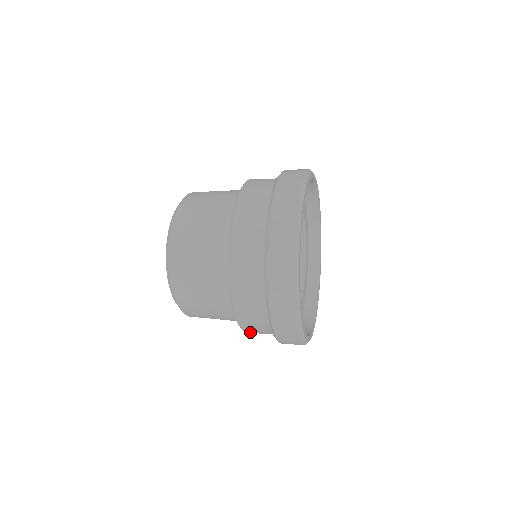
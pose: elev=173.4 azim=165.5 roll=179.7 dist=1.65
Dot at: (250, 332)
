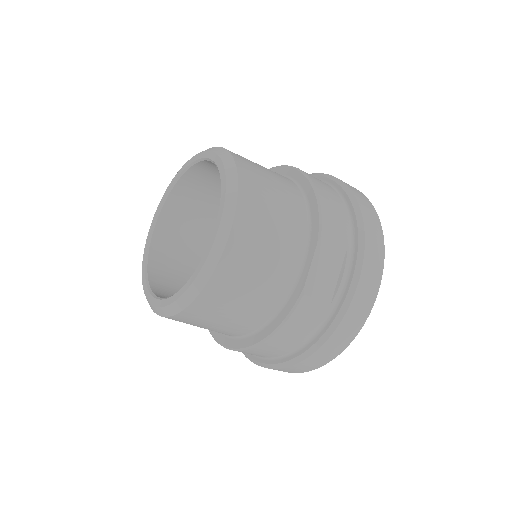
Dot at: (251, 351)
